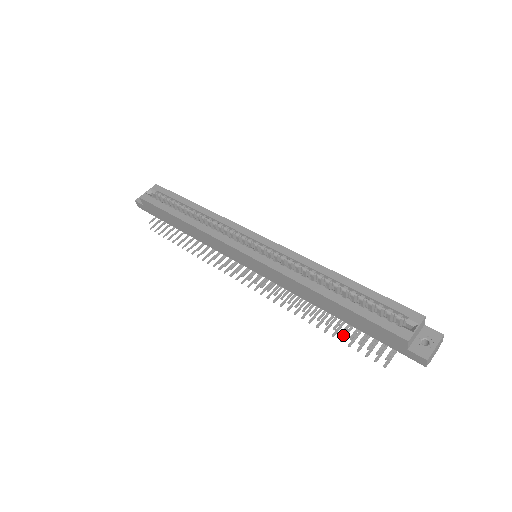
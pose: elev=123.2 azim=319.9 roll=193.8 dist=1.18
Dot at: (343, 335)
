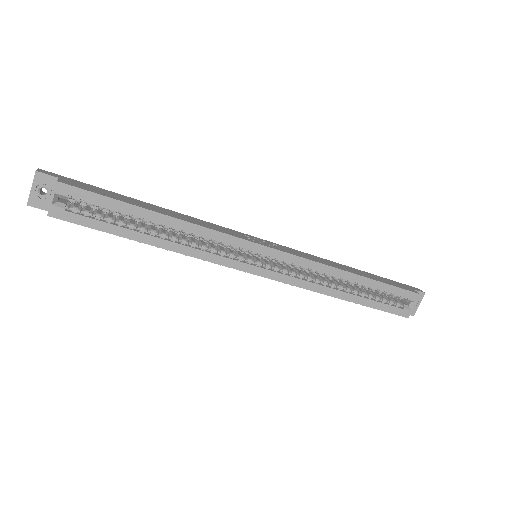
Dot at: occluded
